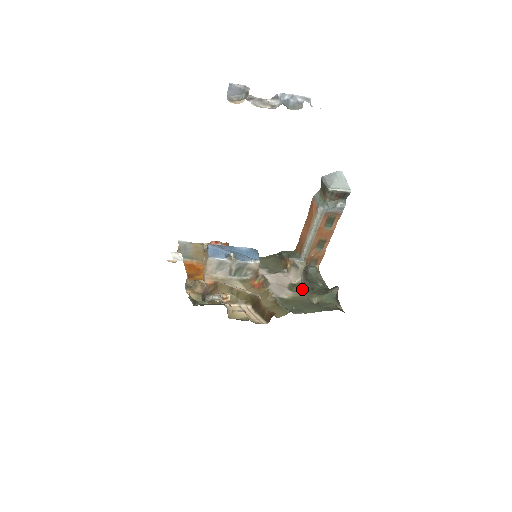
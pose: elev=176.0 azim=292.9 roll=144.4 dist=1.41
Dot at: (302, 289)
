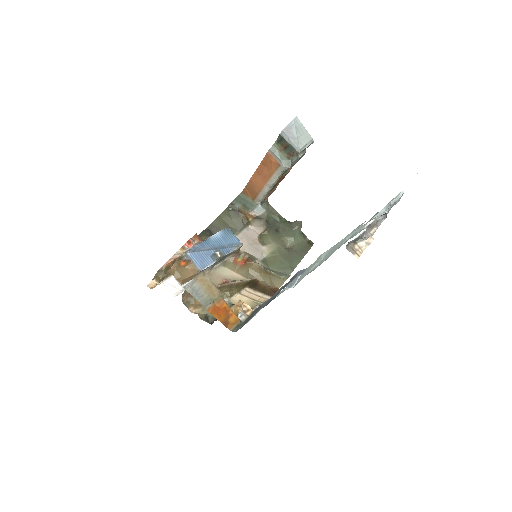
Dot at: (272, 238)
